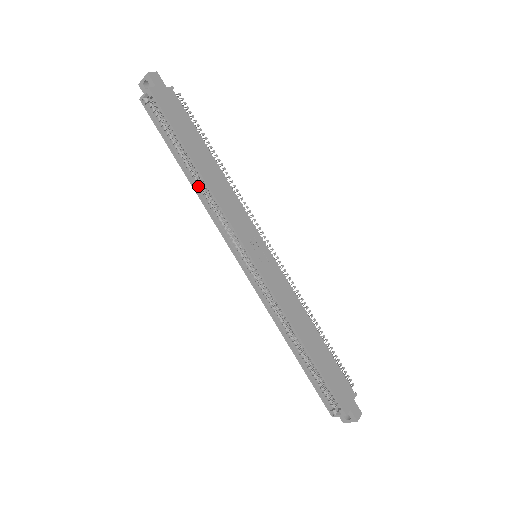
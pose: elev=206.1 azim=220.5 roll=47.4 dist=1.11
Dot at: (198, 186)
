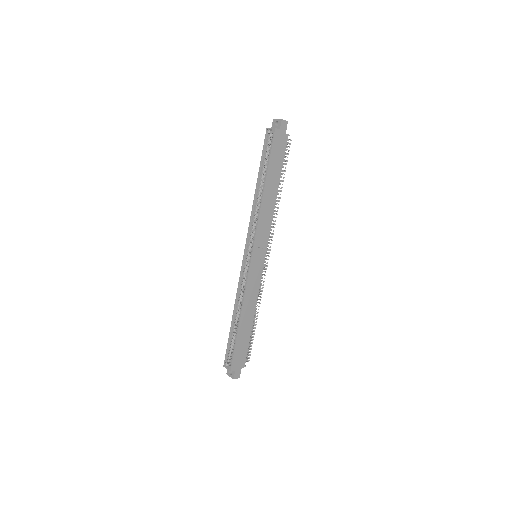
Dot at: (258, 197)
